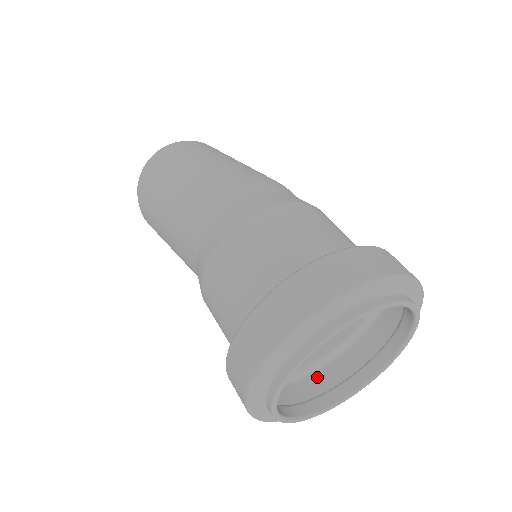
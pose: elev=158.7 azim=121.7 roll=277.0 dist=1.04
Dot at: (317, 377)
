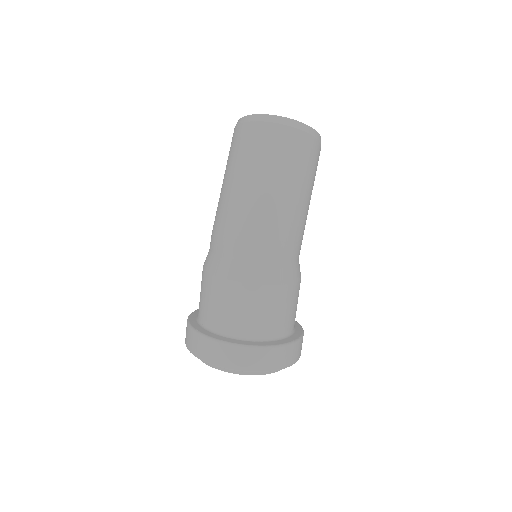
Dot at: occluded
